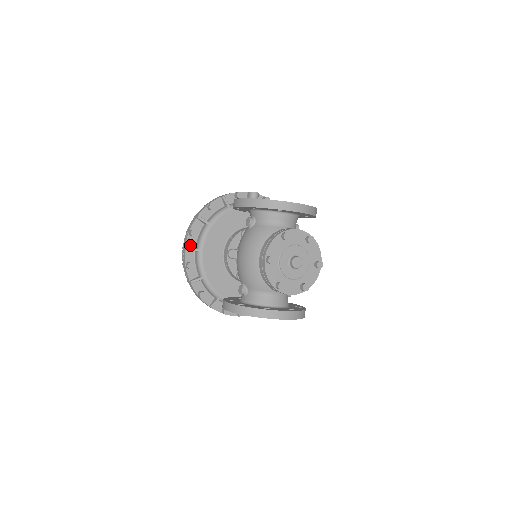
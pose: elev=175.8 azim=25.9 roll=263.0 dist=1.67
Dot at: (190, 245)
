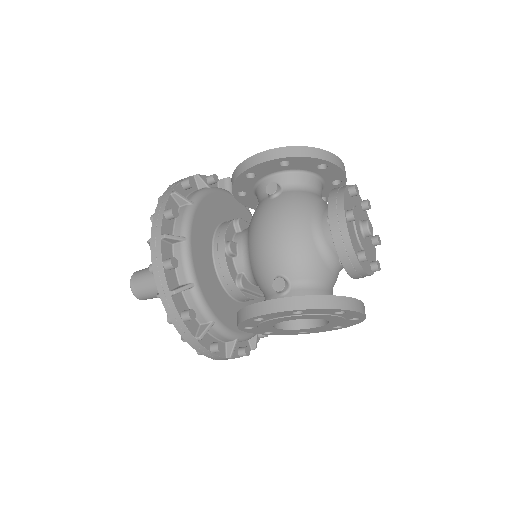
Dot at: (166, 233)
